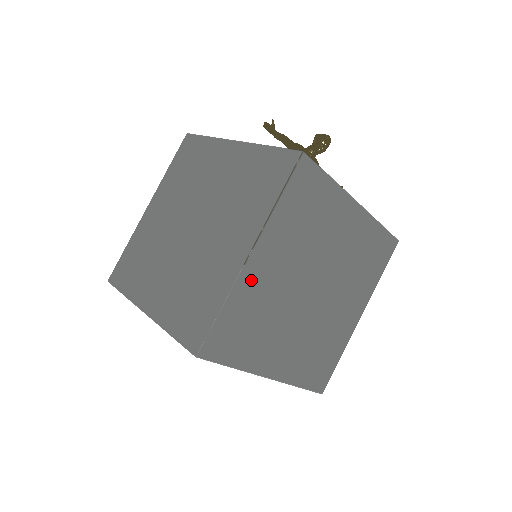
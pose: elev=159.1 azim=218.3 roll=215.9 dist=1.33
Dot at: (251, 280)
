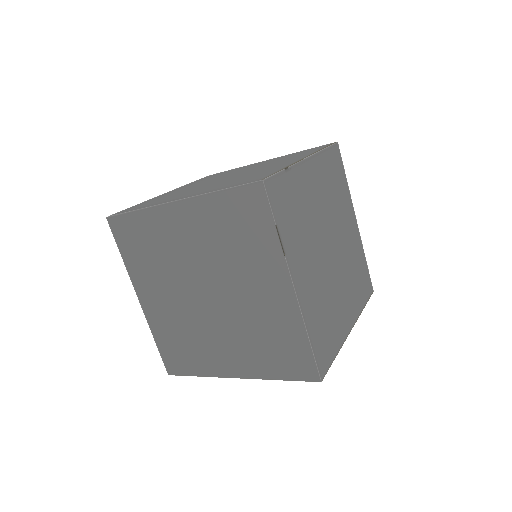
Dot at: (303, 177)
